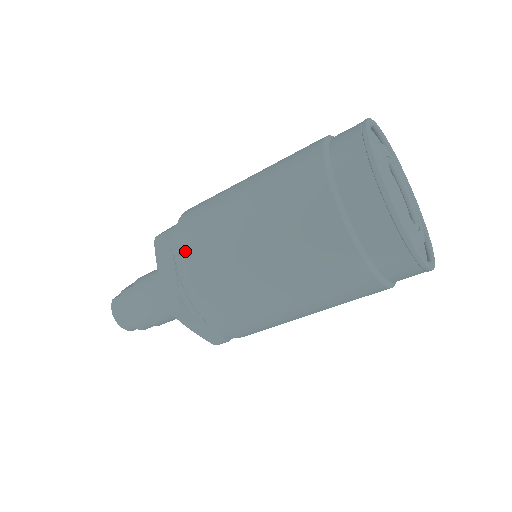
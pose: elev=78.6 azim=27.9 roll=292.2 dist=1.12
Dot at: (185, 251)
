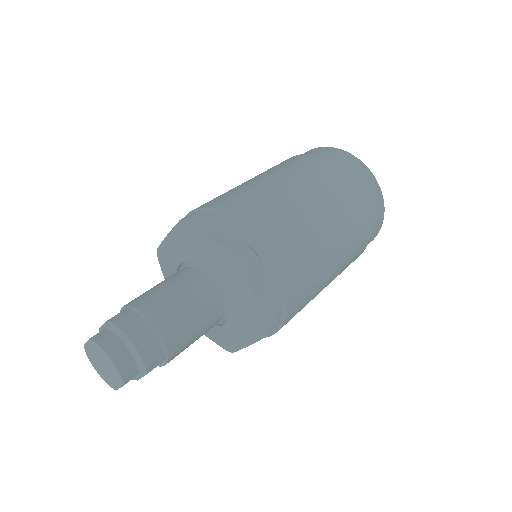
Dot at: (239, 208)
